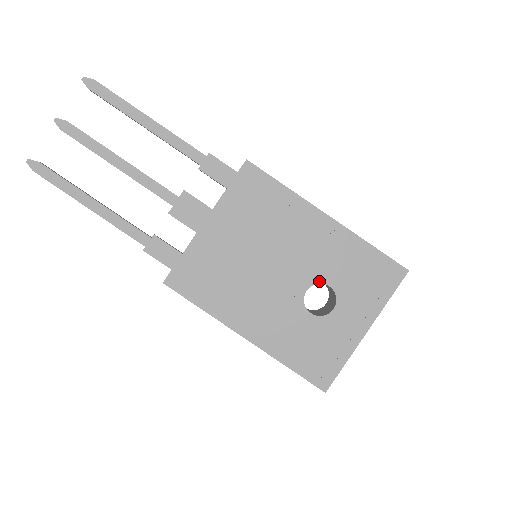
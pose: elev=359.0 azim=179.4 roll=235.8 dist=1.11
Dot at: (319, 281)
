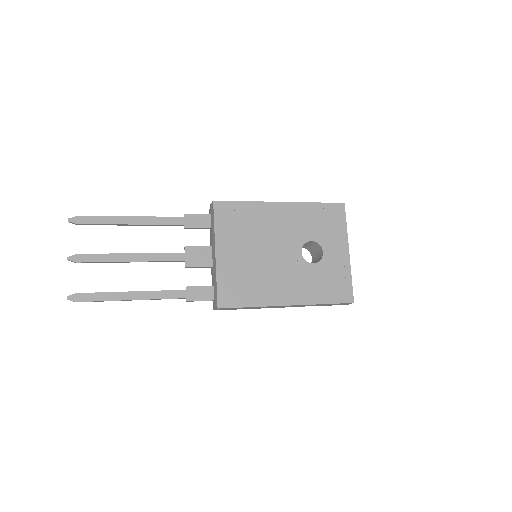
Dot at: (304, 242)
